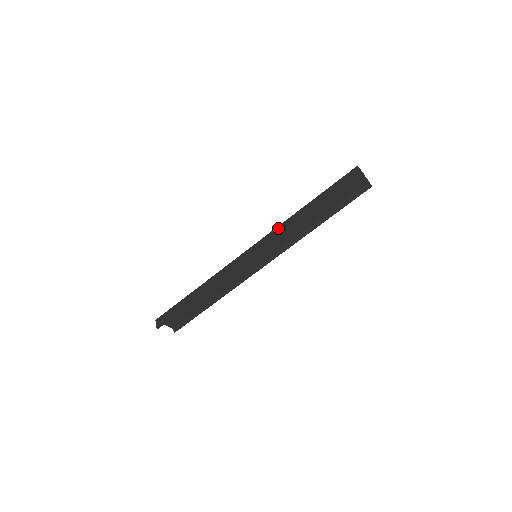
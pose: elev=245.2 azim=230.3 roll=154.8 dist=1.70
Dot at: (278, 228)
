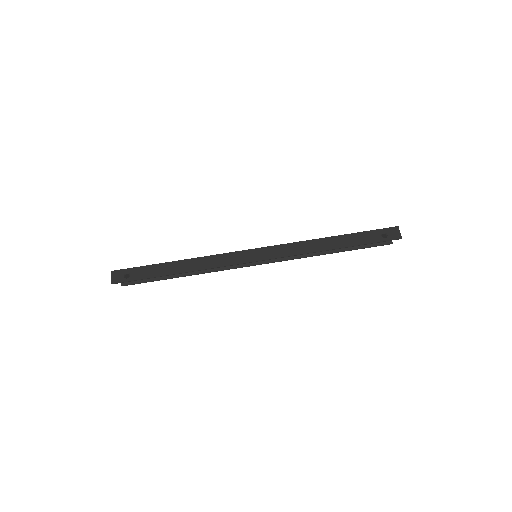
Dot at: (296, 244)
